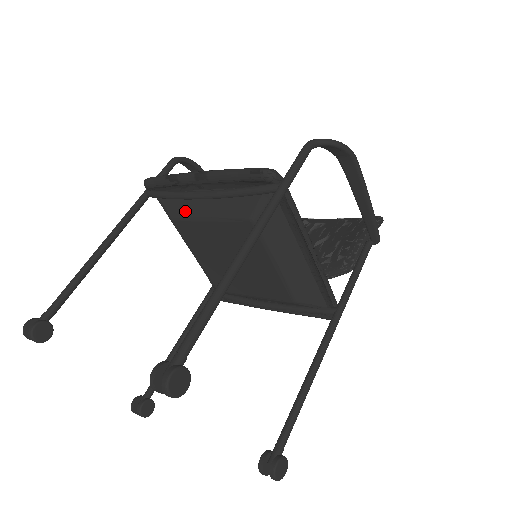
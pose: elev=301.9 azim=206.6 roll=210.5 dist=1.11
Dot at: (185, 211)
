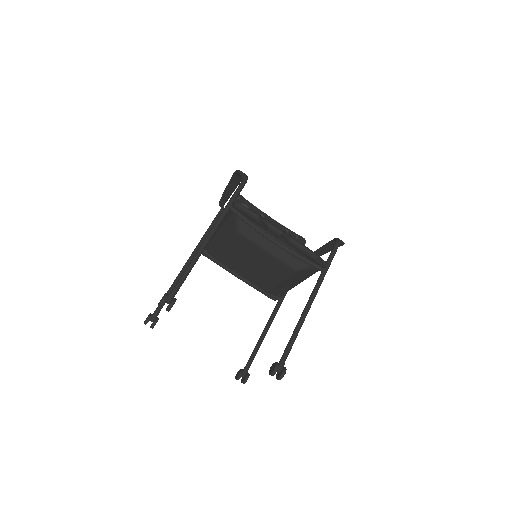
Dot at: (254, 238)
